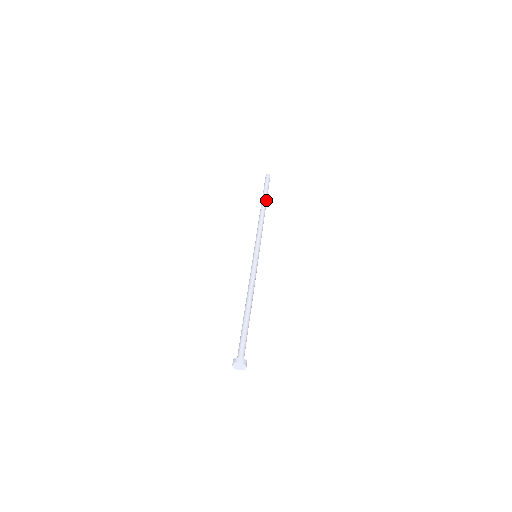
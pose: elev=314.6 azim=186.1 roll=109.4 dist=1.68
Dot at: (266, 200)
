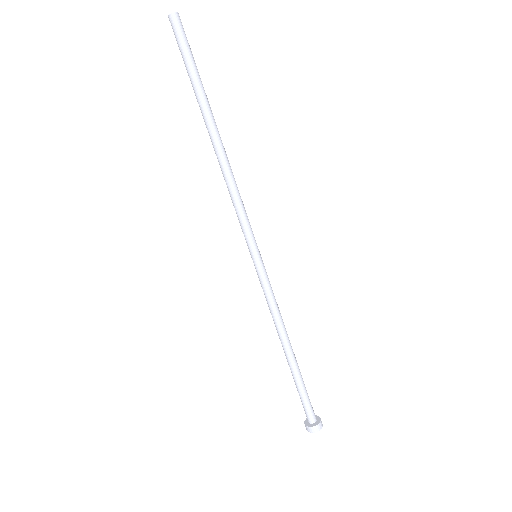
Dot at: (210, 108)
